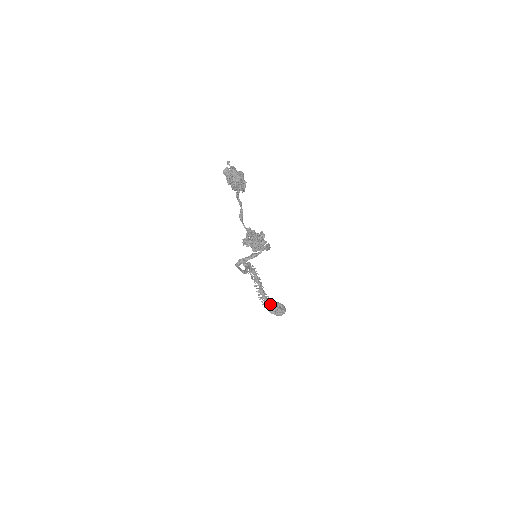
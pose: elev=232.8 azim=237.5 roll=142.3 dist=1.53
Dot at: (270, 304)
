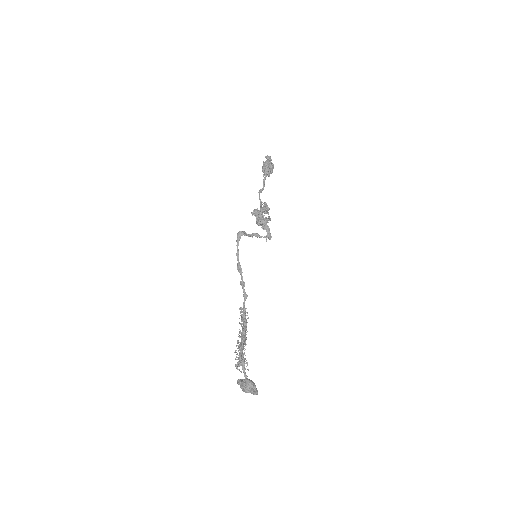
Dot at: (243, 360)
